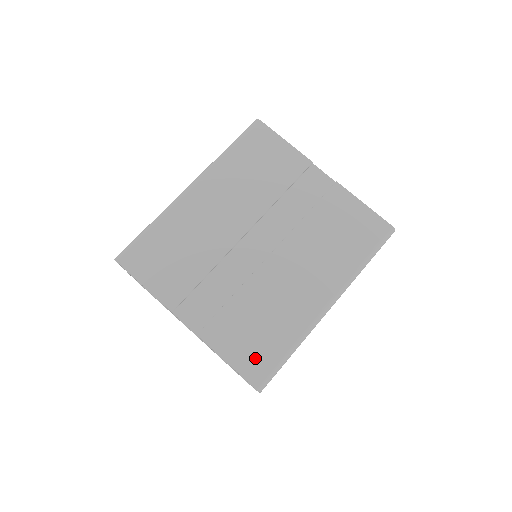
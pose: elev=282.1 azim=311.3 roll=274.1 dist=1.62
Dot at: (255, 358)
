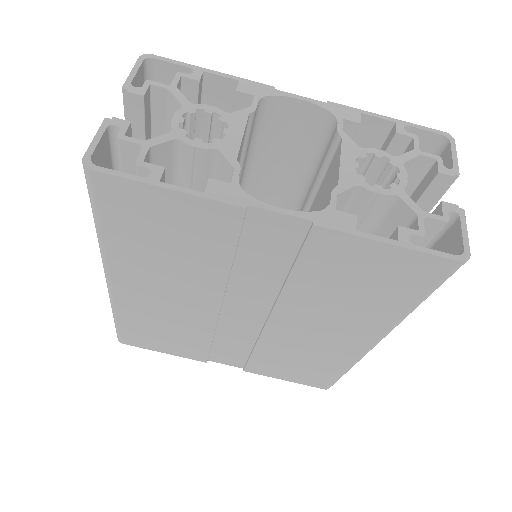
Dot at: (311, 378)
